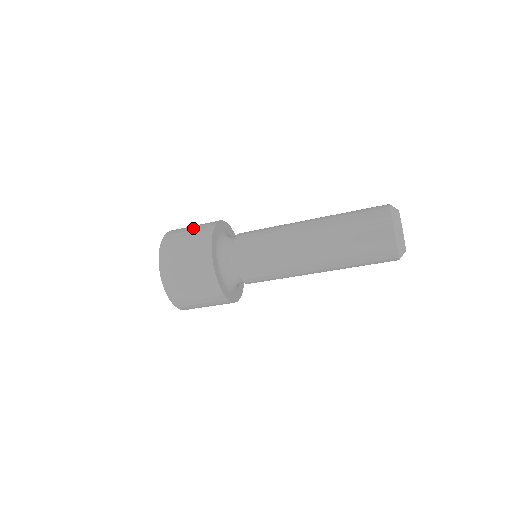
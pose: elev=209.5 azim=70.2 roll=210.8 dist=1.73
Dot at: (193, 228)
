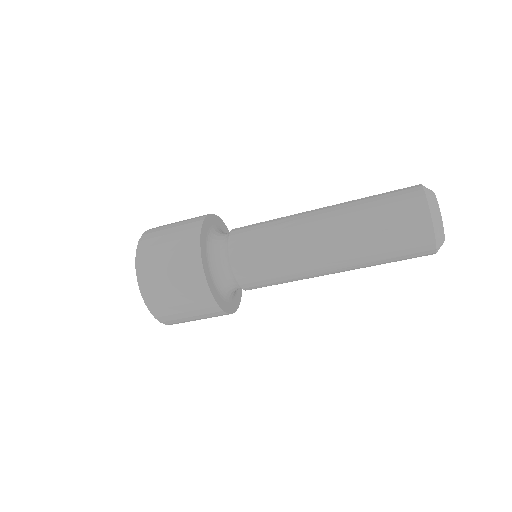
Dot at: occluded
